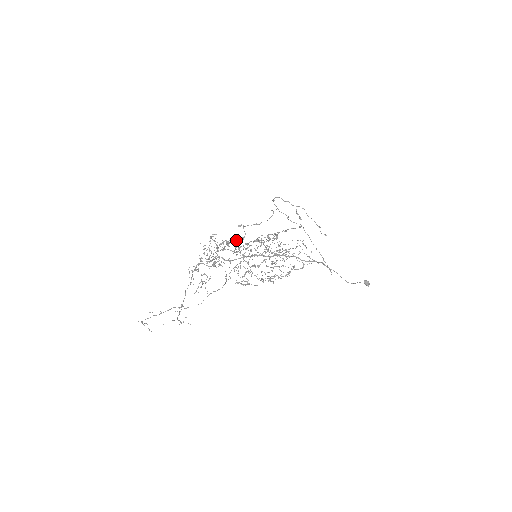
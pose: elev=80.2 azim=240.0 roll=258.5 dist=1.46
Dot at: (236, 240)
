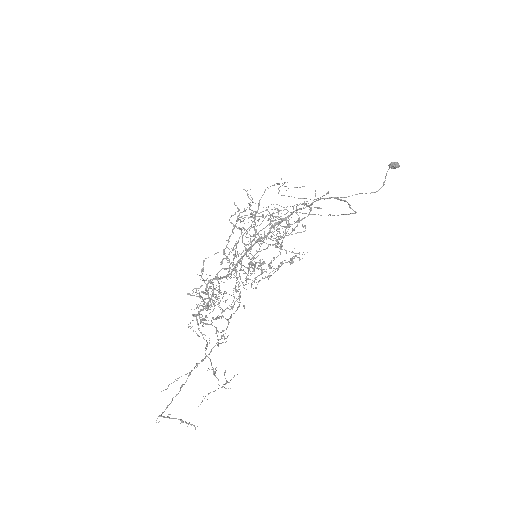
Dot at: (216, 253)
